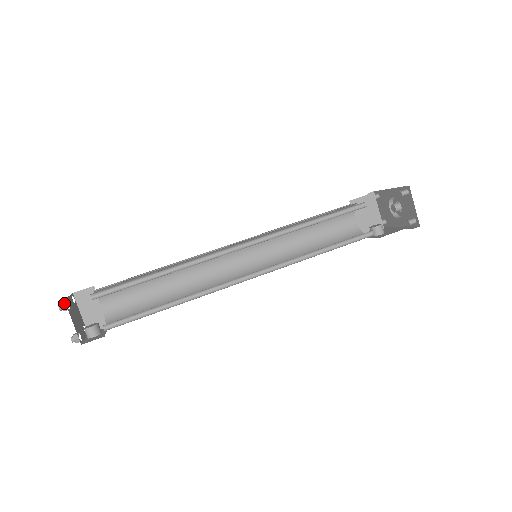
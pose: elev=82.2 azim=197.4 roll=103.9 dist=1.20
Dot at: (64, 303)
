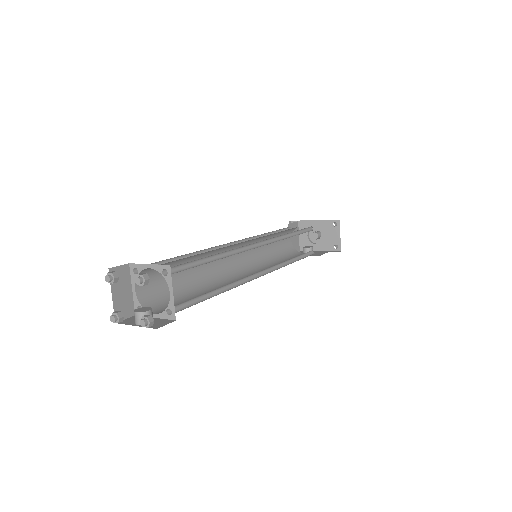
Dot at: (146, 275)
